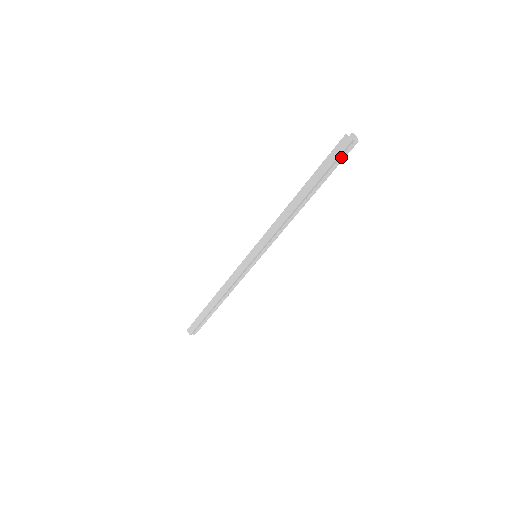
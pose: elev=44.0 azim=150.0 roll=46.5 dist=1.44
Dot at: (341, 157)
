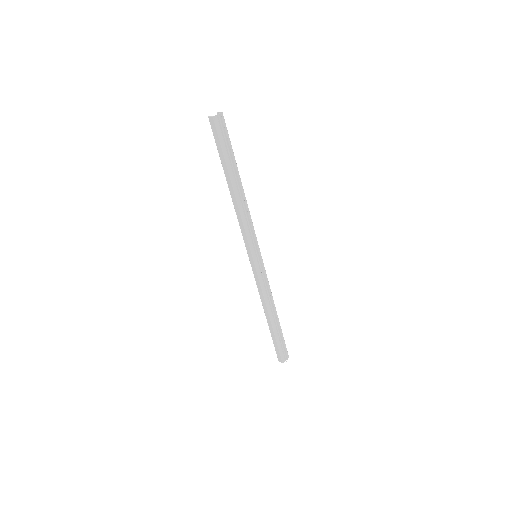
Dot at: (222, 134)
